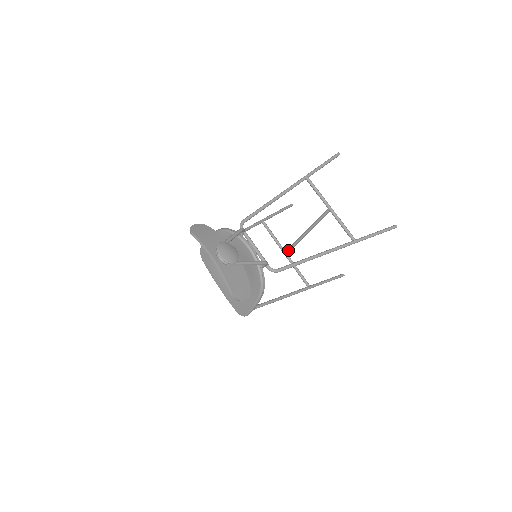
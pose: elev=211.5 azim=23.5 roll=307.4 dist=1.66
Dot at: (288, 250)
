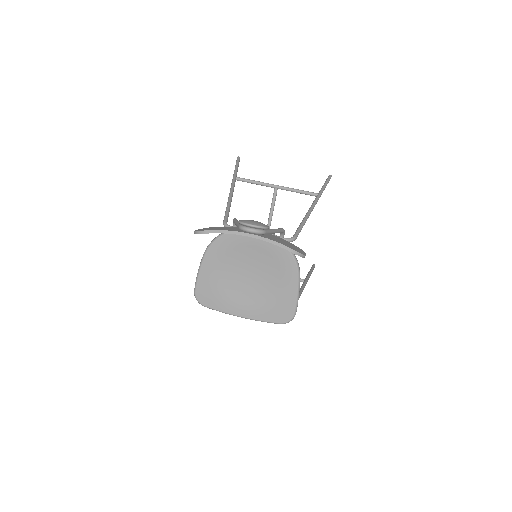
Dot at: occluded
